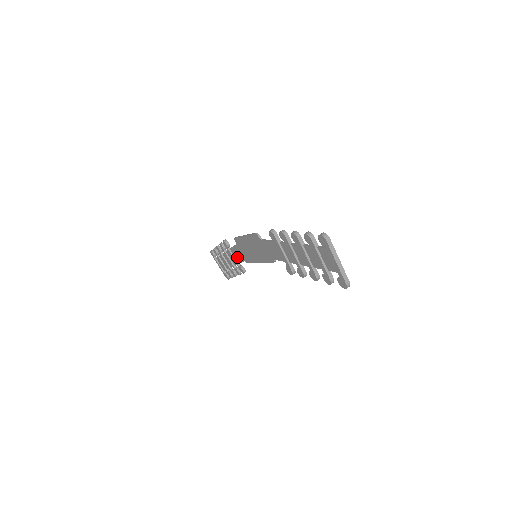
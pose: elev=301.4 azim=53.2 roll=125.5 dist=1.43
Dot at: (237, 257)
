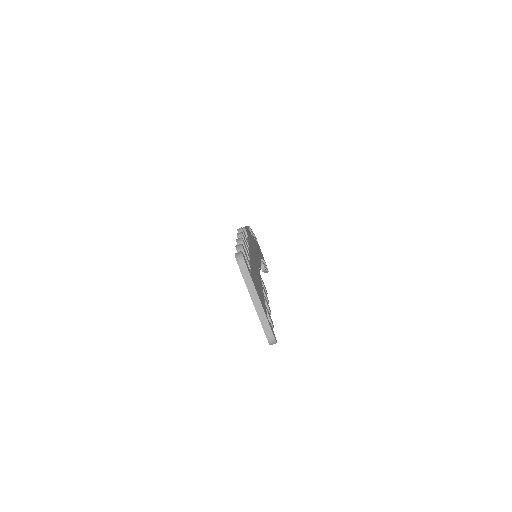
Dot at: occluded
